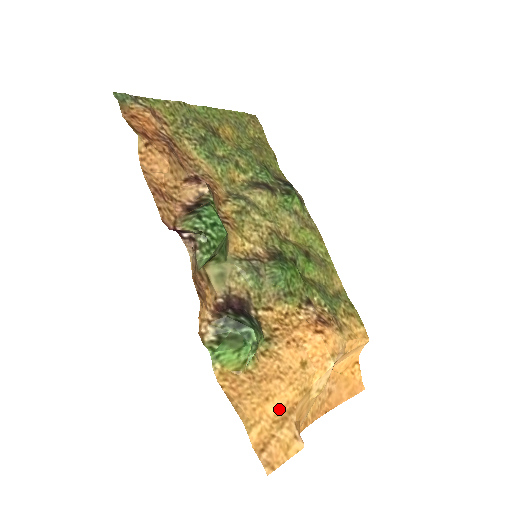
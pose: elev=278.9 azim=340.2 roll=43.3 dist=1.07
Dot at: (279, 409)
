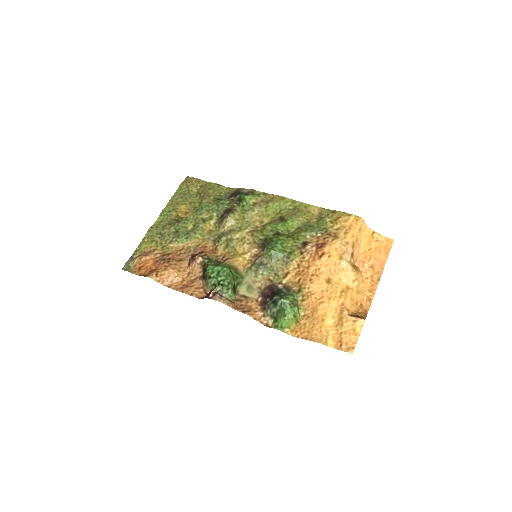
Dot at: (334, 317)
